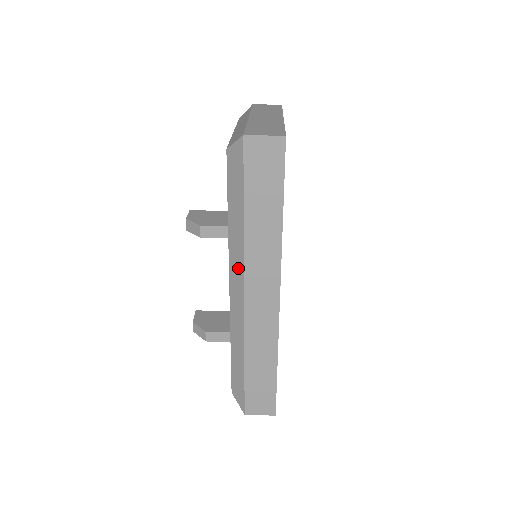
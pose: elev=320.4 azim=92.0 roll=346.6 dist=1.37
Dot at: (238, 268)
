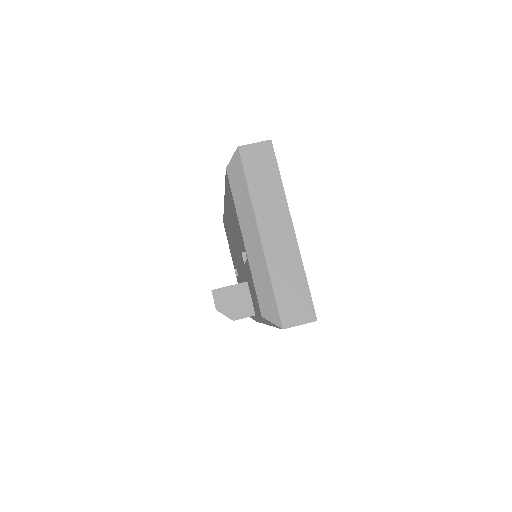
Dot at: occluded
